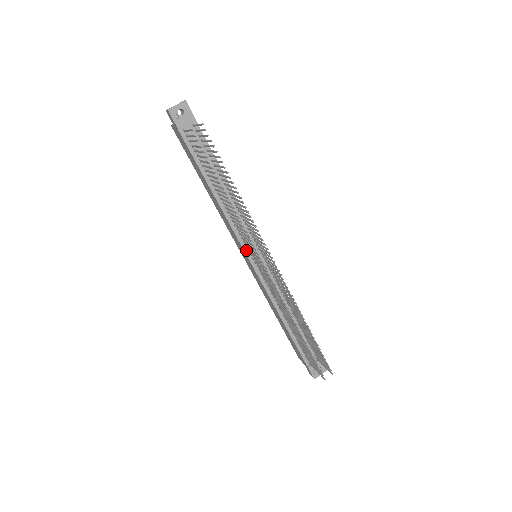
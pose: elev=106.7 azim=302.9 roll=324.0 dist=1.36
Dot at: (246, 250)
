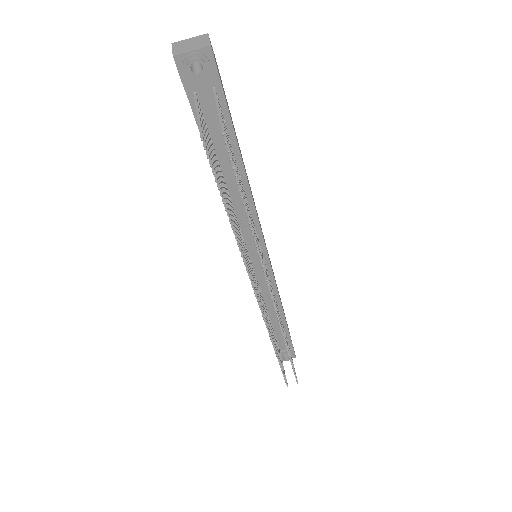
Dot at: occluded
